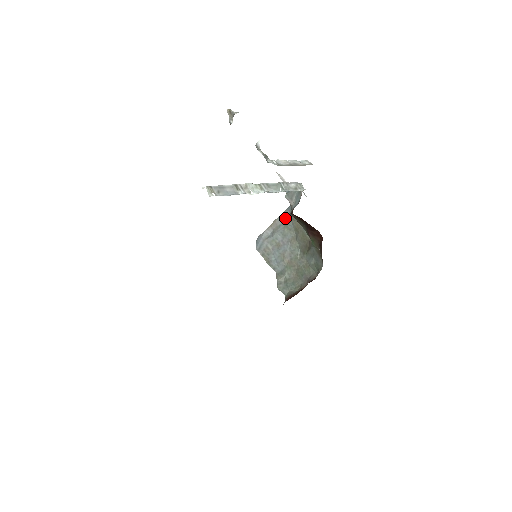
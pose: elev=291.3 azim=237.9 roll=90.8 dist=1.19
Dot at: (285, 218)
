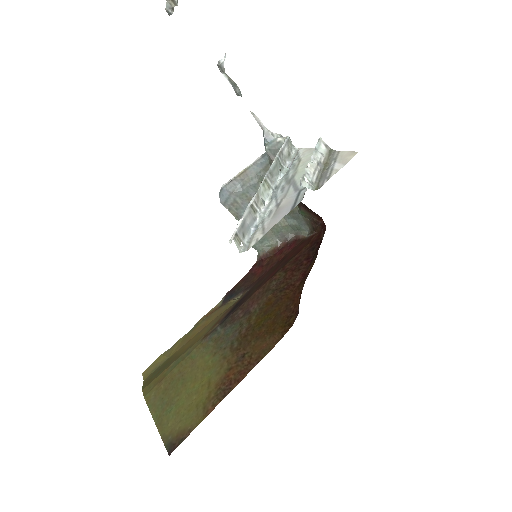
Dot at: (259, 169)
